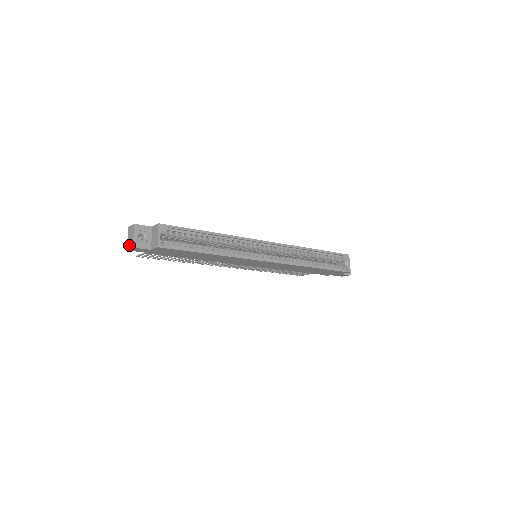
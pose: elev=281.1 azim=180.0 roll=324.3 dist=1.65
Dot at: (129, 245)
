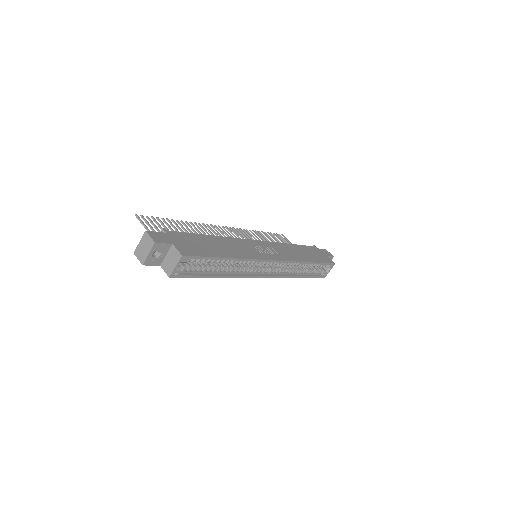
Dot at: (138, 254)
